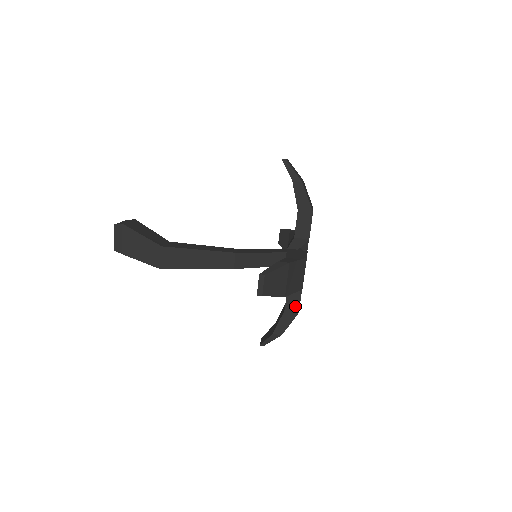
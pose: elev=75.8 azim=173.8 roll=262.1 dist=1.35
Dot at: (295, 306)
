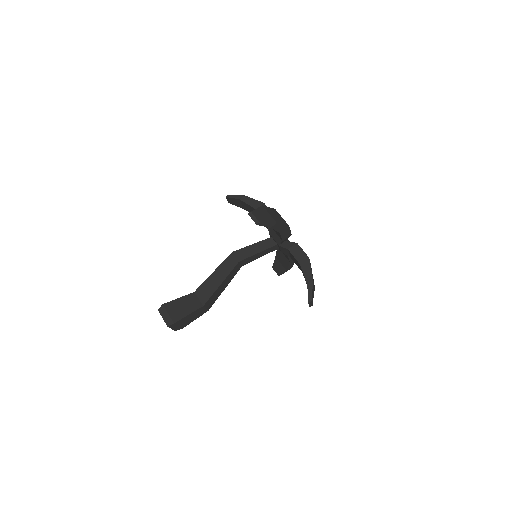
Dot at: occluded
